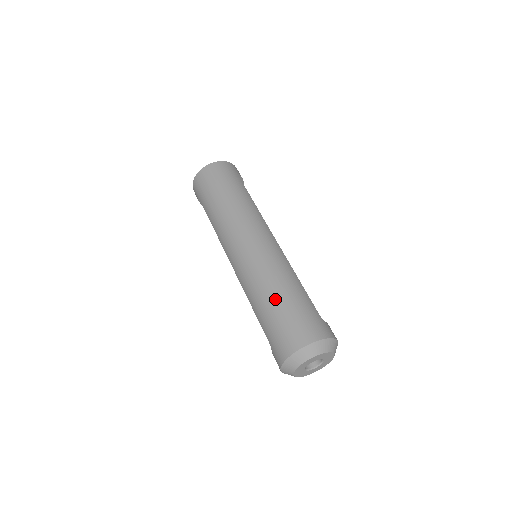
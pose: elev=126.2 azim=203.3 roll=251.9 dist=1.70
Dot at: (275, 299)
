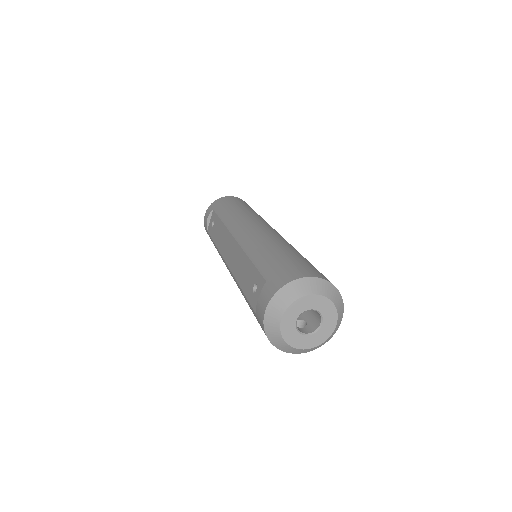
Dot at: (289, 250)
